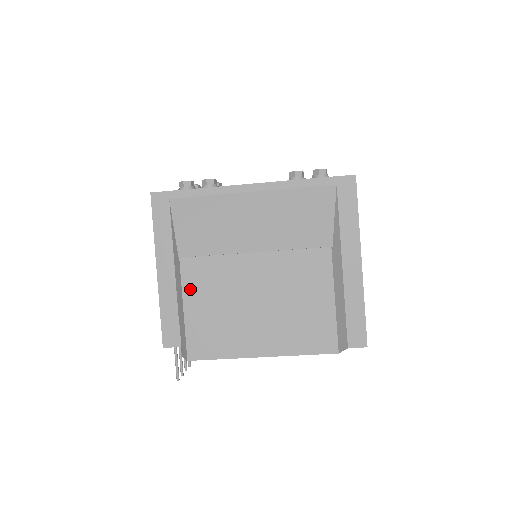
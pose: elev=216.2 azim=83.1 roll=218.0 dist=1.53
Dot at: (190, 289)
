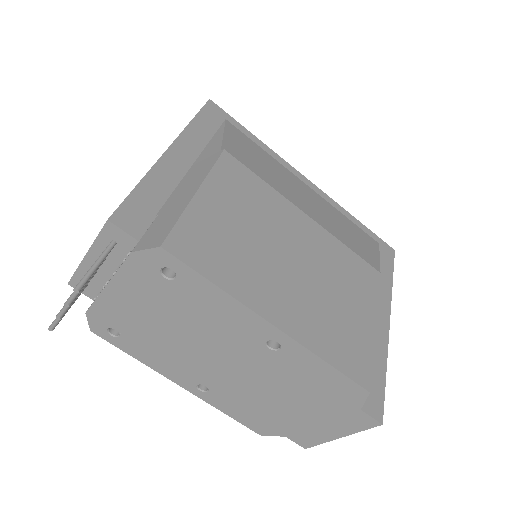
Dot at: (219, 182)
